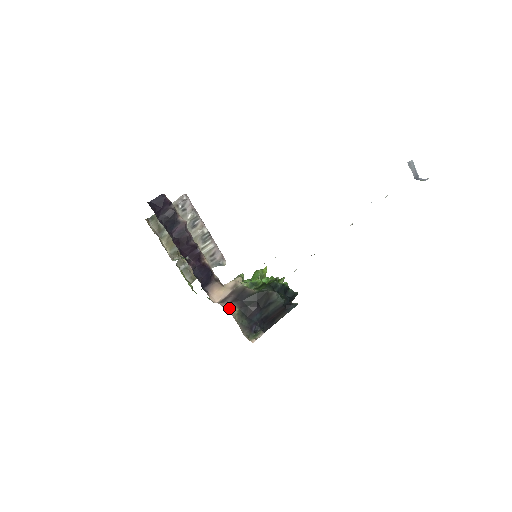
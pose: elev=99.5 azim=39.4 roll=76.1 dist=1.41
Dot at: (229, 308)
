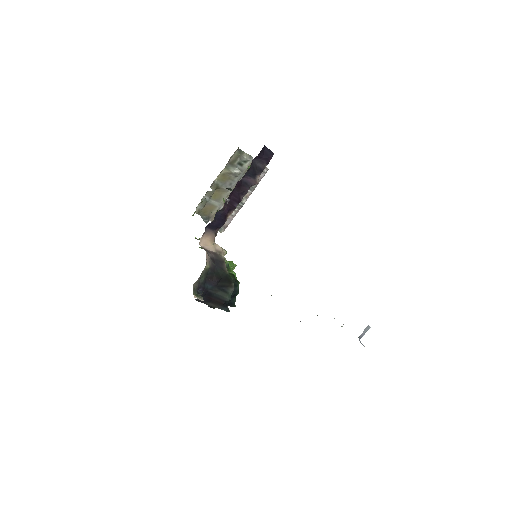
Dot at: (207, 259)
